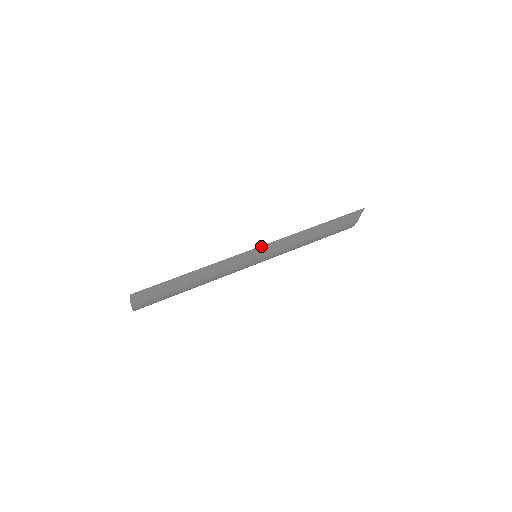
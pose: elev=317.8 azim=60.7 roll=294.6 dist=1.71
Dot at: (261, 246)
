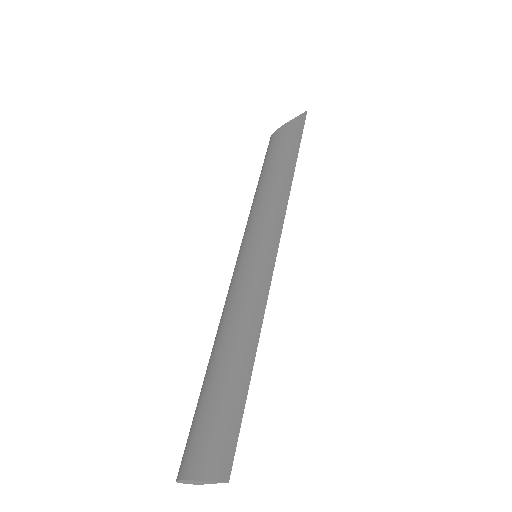
Dot at: (278, 242)
